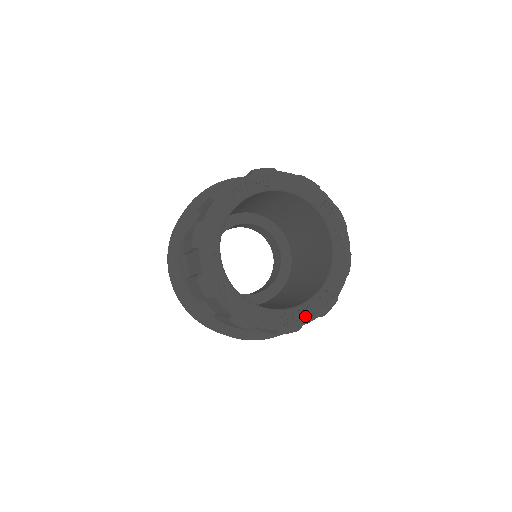
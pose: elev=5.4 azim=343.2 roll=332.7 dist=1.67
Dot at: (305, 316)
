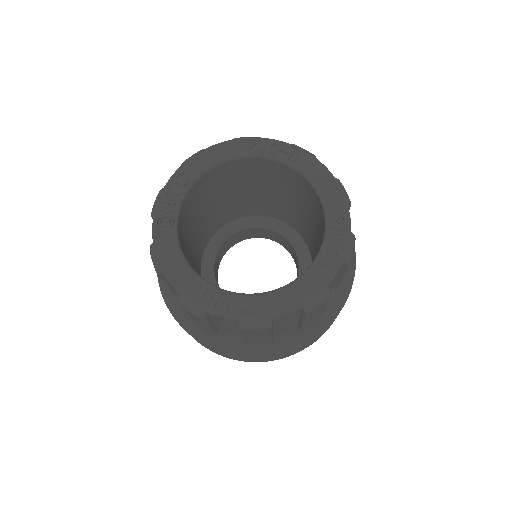
Dot at: (216, 302)
